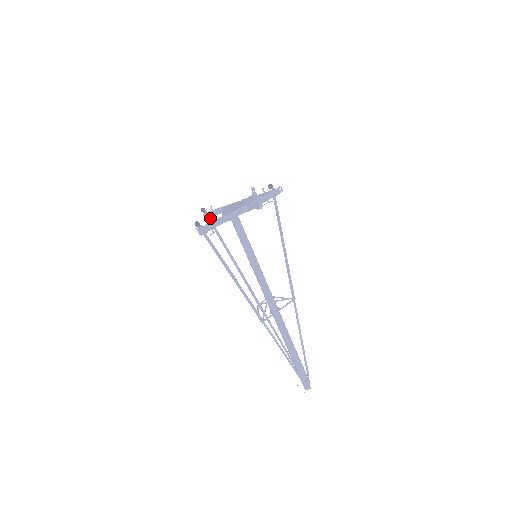
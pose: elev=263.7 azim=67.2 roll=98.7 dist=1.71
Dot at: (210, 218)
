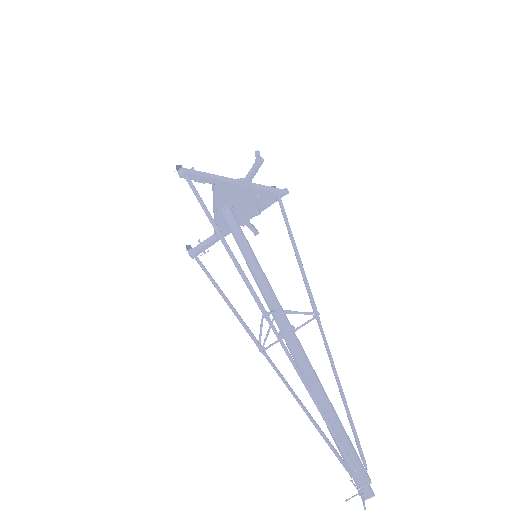
Dot at: occluded
